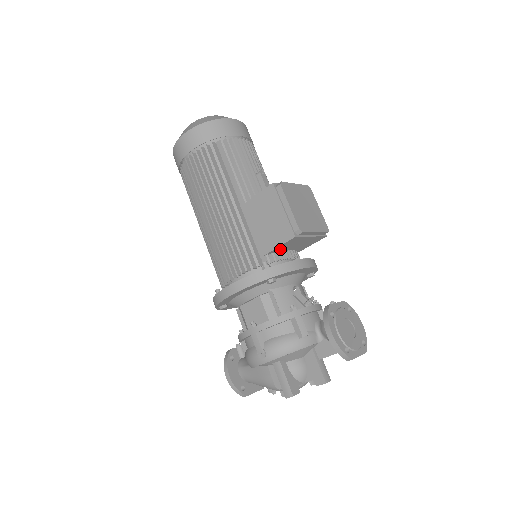
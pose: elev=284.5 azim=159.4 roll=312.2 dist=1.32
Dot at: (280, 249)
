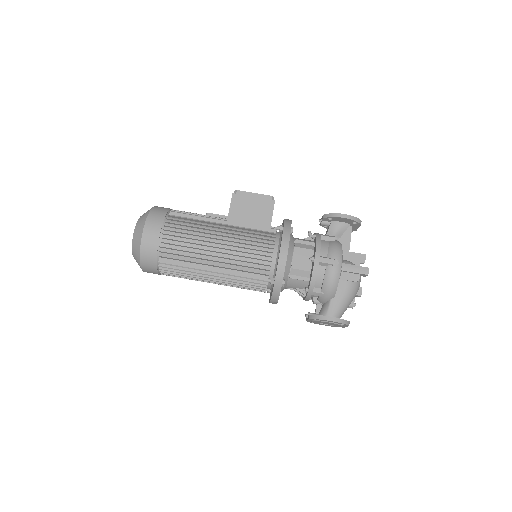
Dot at: occluded
